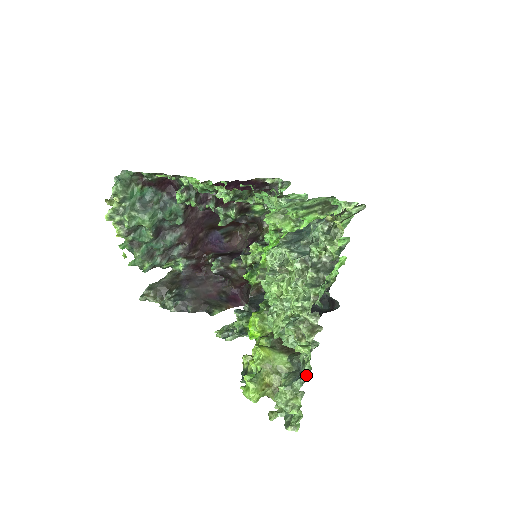
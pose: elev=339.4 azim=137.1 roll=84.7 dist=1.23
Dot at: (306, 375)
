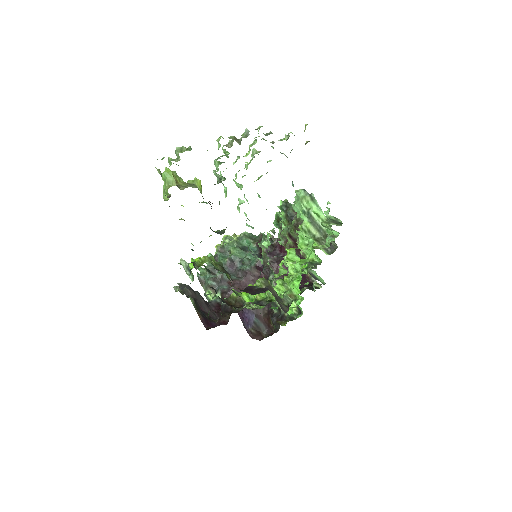
Dot at: occluded
